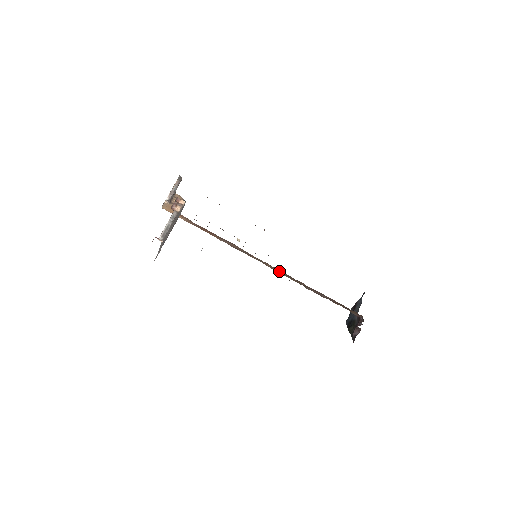
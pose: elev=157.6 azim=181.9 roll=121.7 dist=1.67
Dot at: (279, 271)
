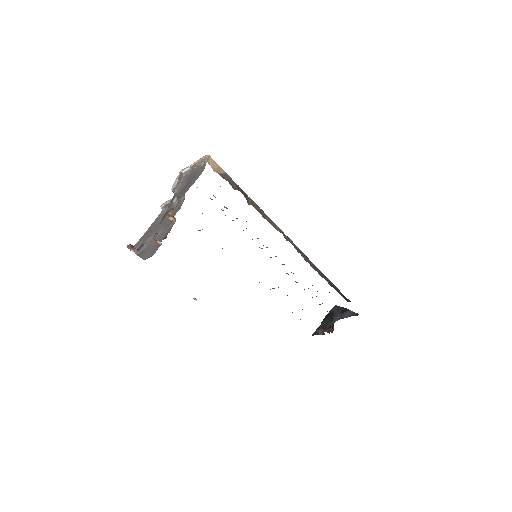
Dot at: occluded
